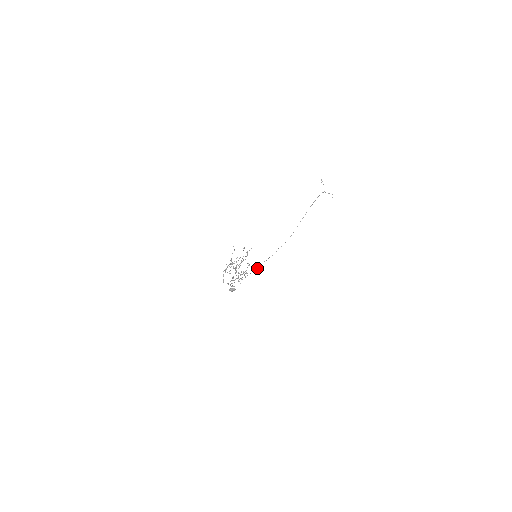
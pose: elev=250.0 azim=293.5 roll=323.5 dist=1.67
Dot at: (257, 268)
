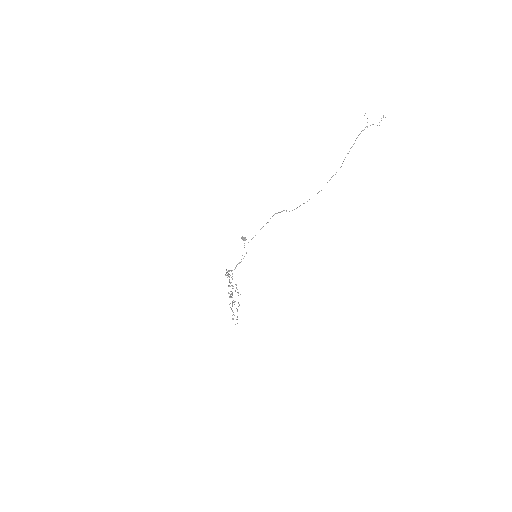
Dot at: (267, 222)
